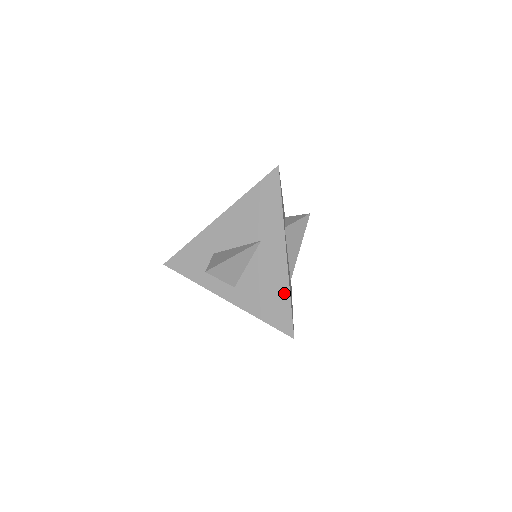
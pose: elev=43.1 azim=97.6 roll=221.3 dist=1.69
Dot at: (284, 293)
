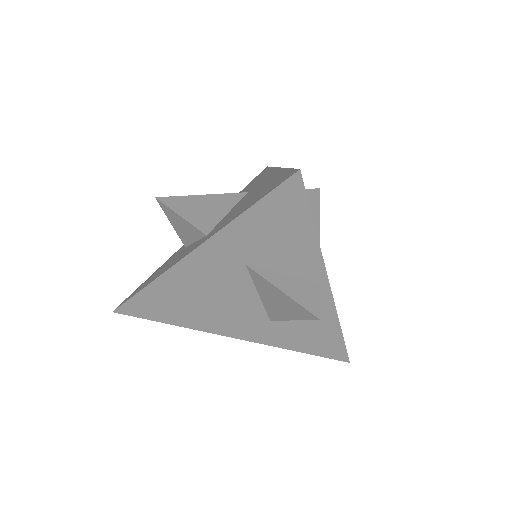
Dot at: (278, 175)
